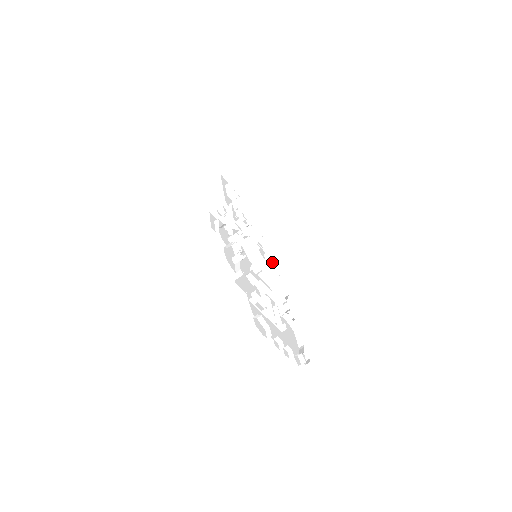
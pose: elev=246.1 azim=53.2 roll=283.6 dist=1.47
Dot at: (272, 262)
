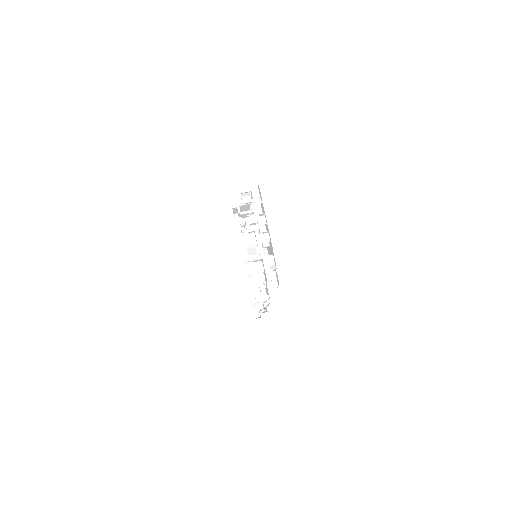
Dot at: occluded
